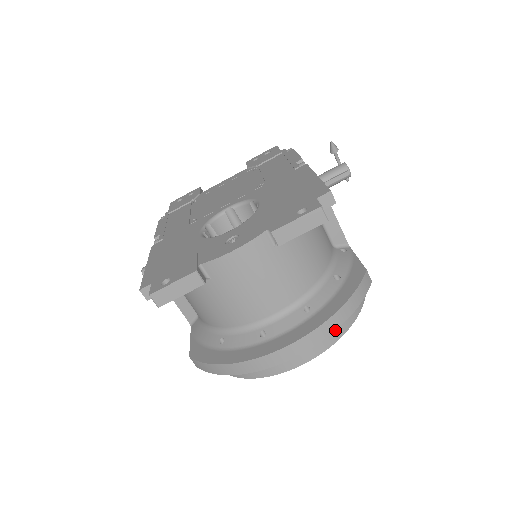
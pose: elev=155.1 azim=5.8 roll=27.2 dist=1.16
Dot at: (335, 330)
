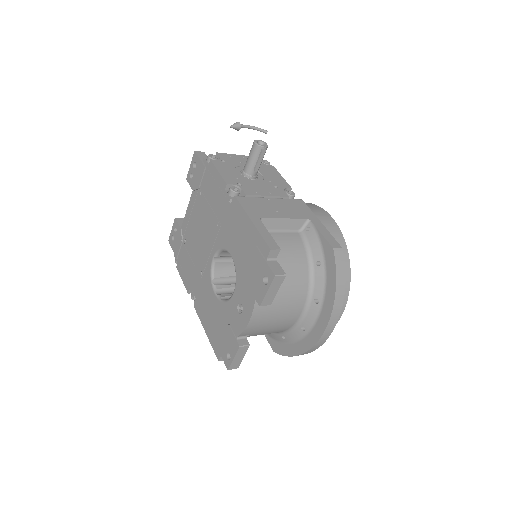
Dot at: (342, 304)
